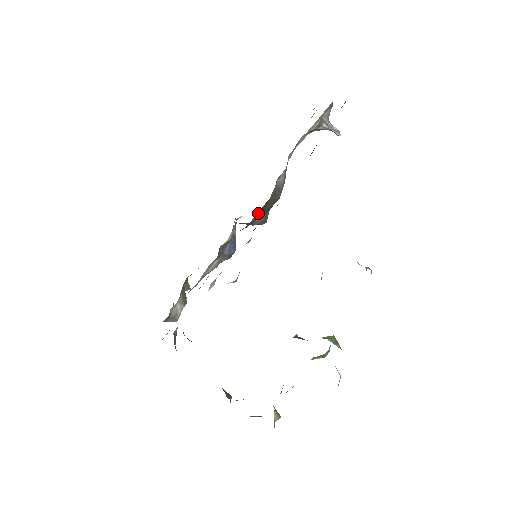
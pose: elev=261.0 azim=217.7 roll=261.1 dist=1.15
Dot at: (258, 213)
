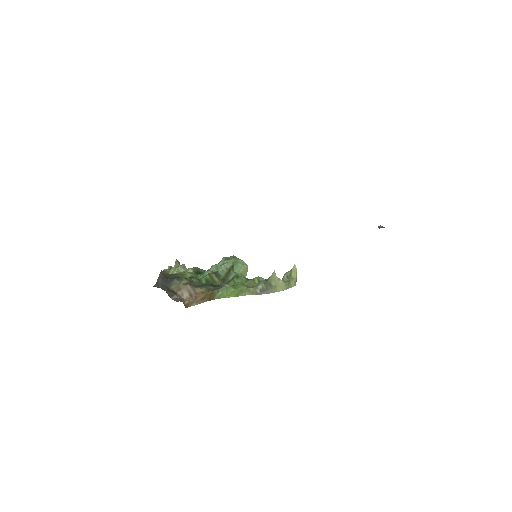
Dot at: occluded
